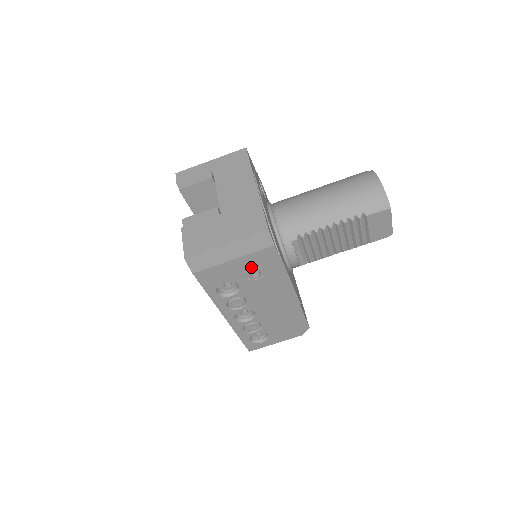
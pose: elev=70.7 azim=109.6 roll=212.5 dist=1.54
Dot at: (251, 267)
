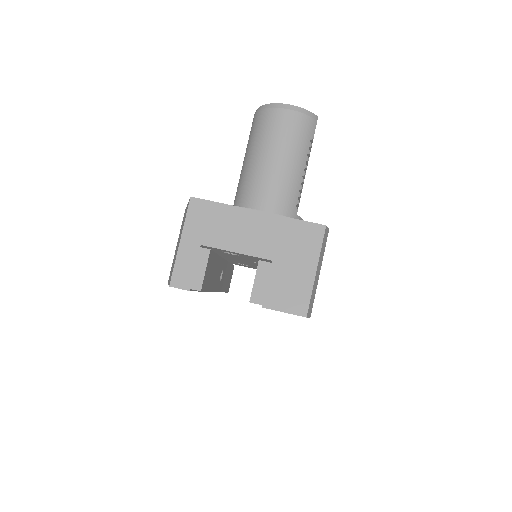
Dot at: occluded
